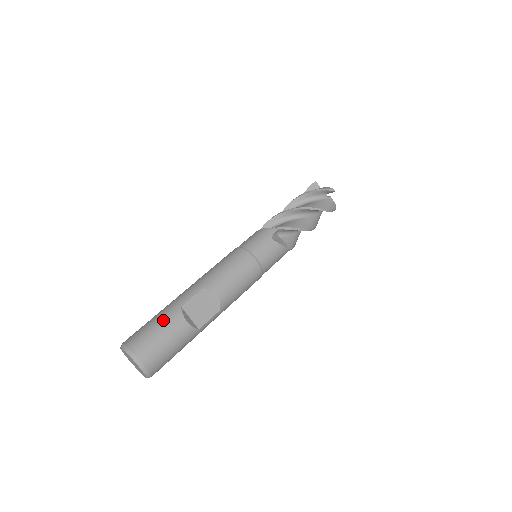
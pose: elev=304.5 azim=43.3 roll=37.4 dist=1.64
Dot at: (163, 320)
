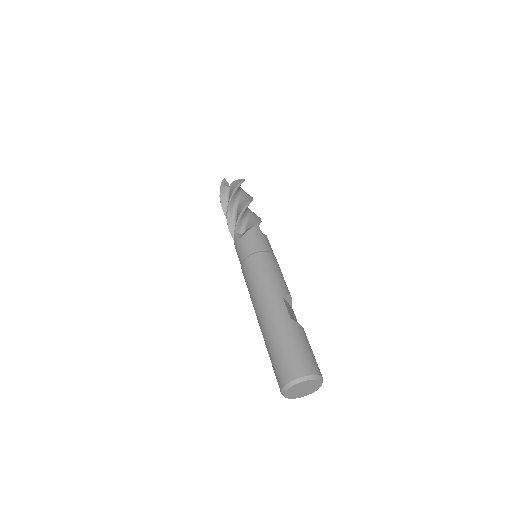
Dot at: (296, 337)
